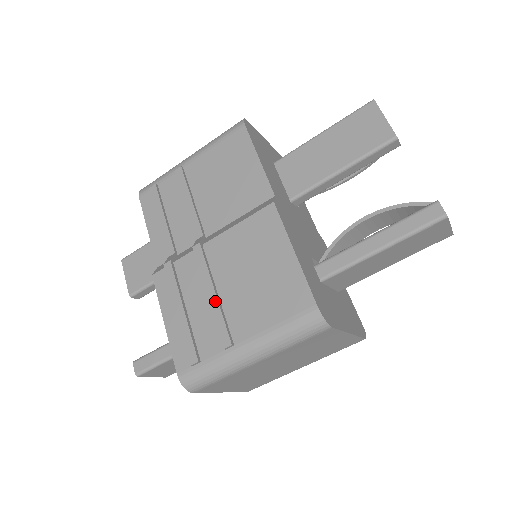
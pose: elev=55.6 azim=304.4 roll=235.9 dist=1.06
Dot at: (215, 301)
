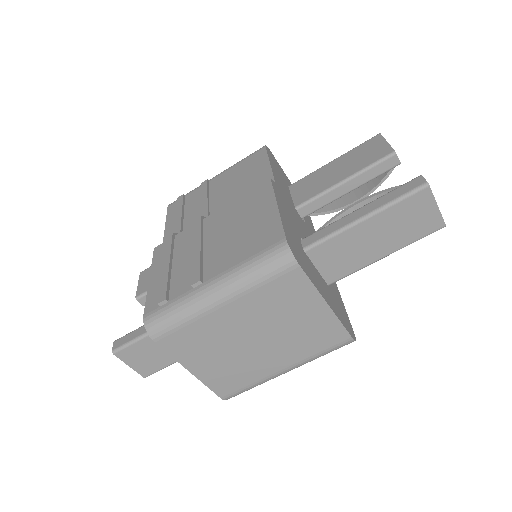
Dot at: (198, 252)
